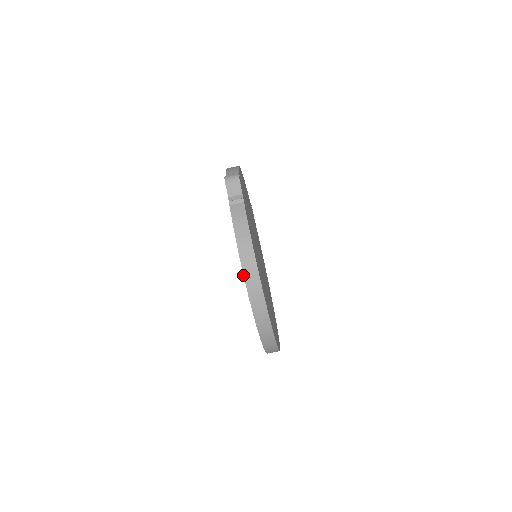
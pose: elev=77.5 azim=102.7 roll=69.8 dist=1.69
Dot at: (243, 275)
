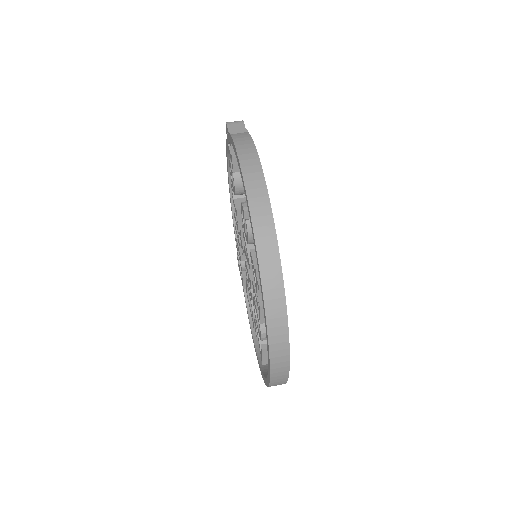
Dot at: (243, 181)
